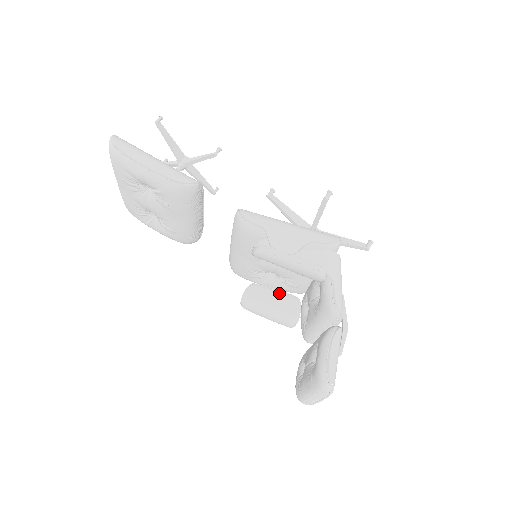
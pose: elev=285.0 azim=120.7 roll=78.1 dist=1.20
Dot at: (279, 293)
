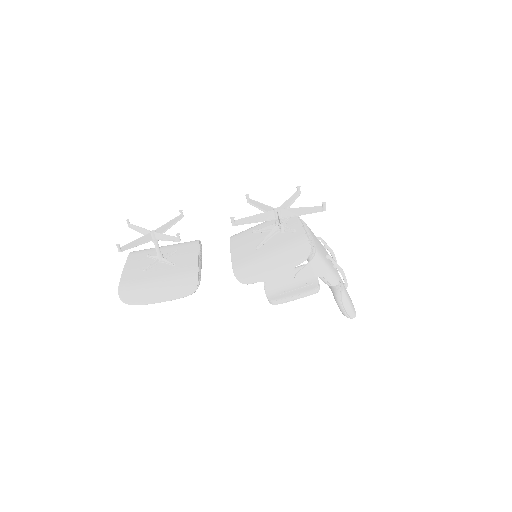
Dot at: occluded
